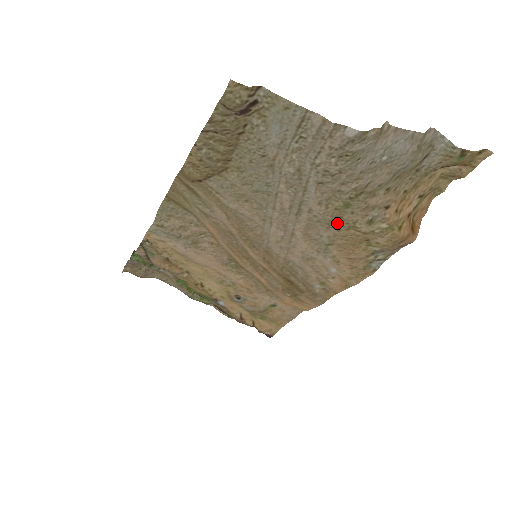
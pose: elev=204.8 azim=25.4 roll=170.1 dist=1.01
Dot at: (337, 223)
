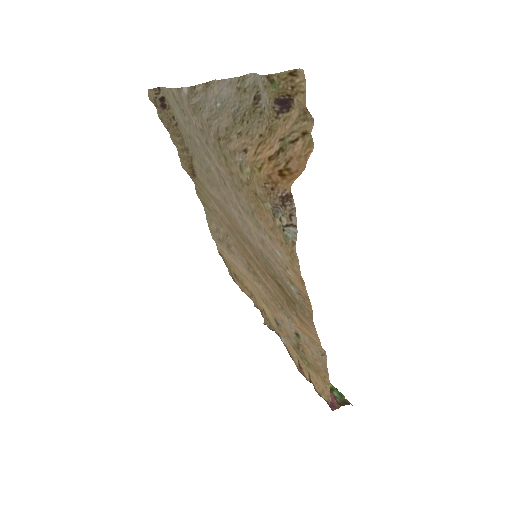
Dot at: (237, 182)
